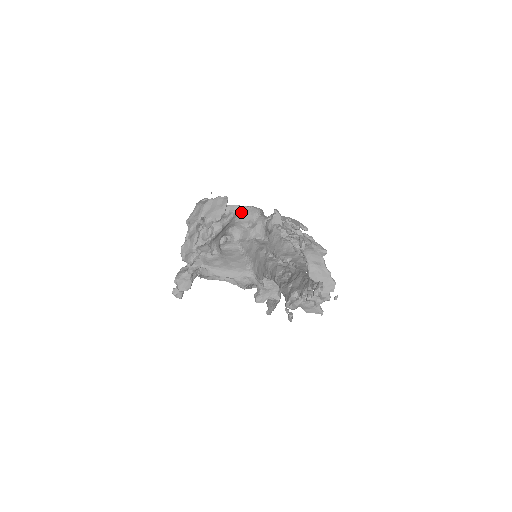
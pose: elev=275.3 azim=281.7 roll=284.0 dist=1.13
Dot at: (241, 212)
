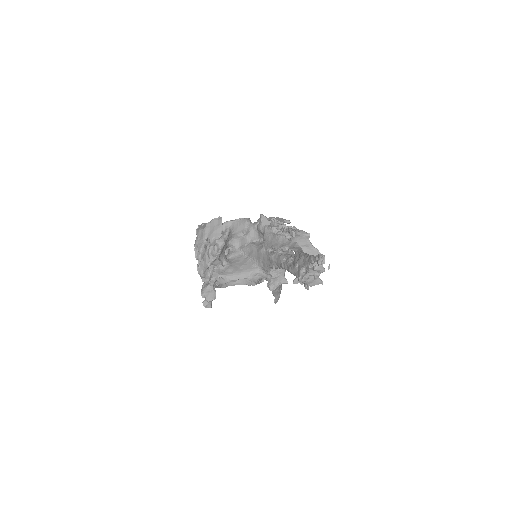
Dot at: (234, 225)
